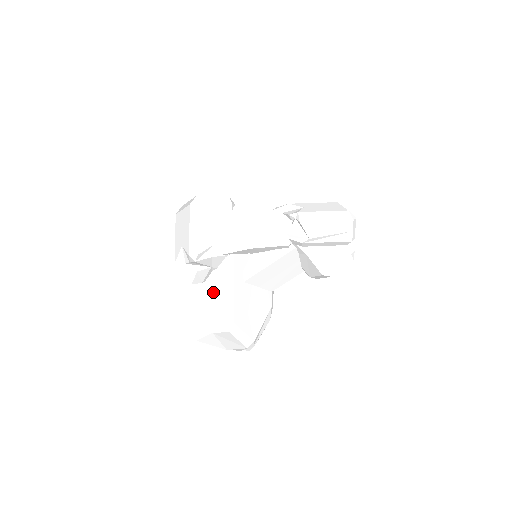
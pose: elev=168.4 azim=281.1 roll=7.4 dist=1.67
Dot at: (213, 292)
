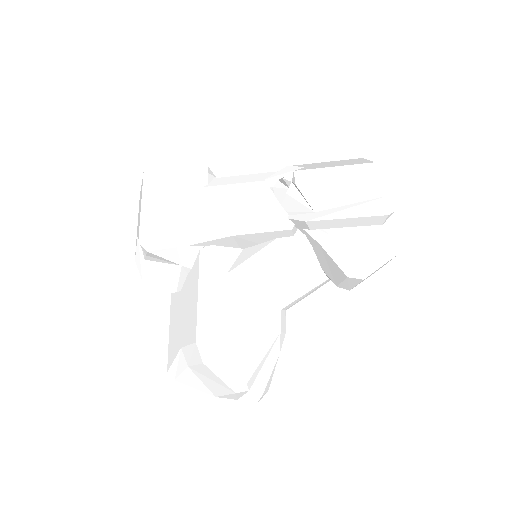
Dot at: (187, 304)
